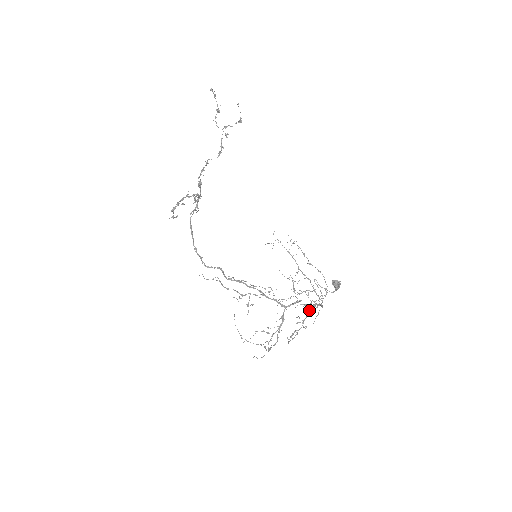
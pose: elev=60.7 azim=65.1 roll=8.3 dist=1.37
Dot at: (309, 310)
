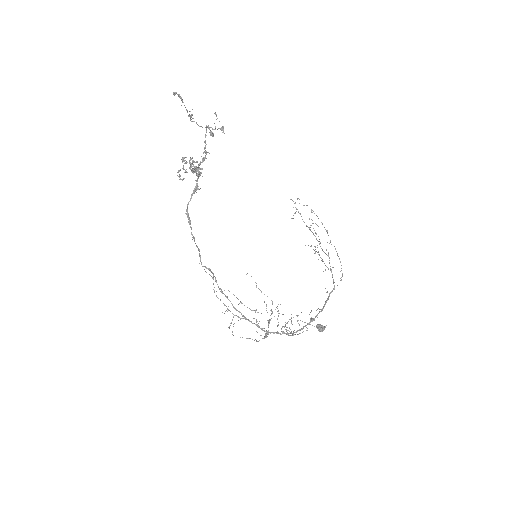
Dot at: occluded
